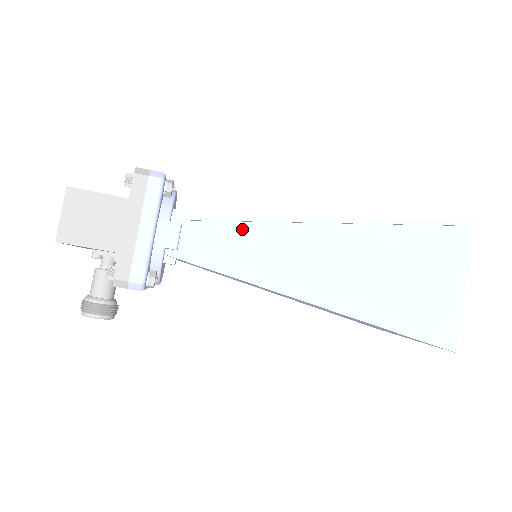
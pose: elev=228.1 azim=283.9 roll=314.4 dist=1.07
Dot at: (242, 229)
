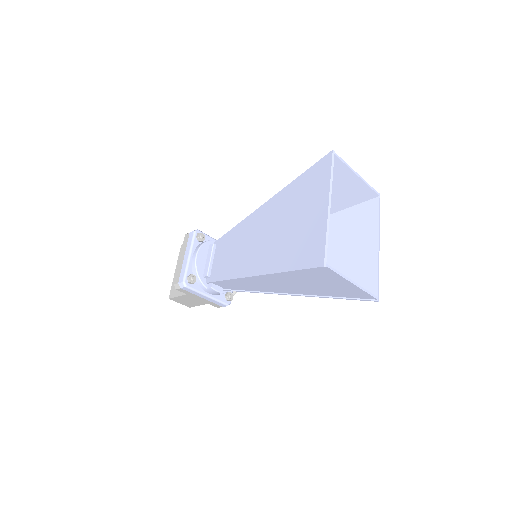
Dot at: (232, 281)
